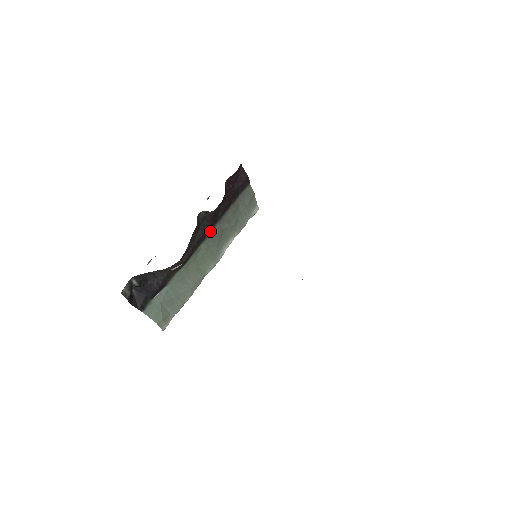
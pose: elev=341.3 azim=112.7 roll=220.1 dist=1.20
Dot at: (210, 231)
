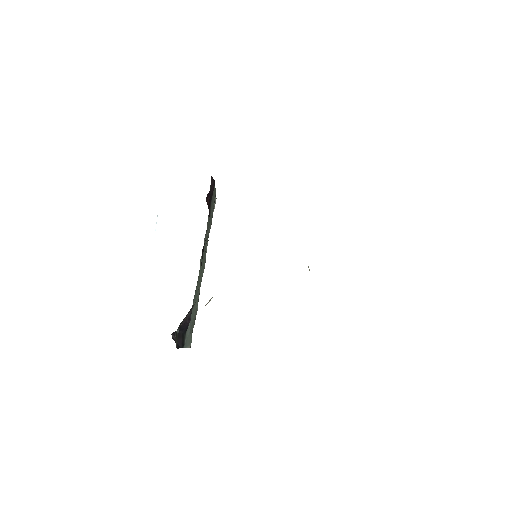
Dot at: occluded
